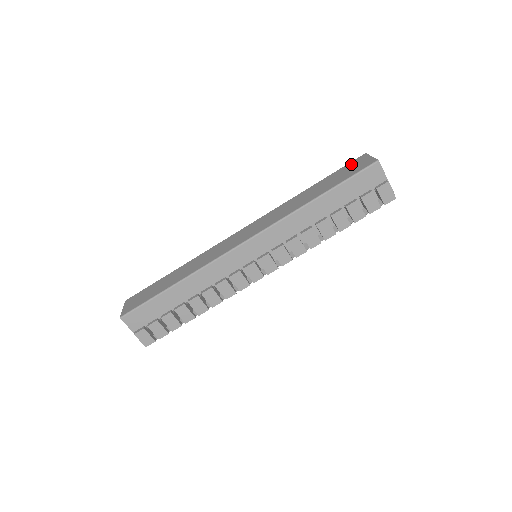
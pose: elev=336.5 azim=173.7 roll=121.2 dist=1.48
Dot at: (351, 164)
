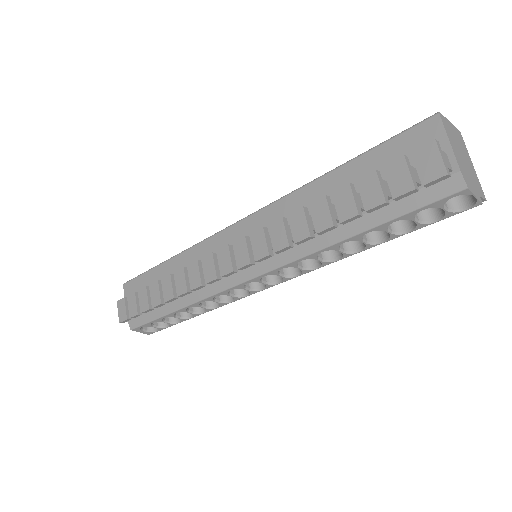
Dot at: occluded
